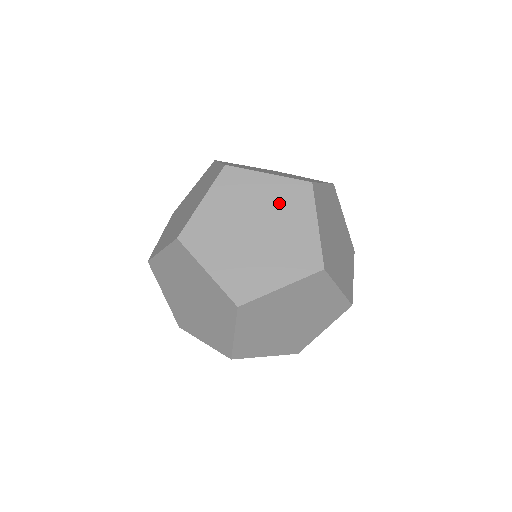
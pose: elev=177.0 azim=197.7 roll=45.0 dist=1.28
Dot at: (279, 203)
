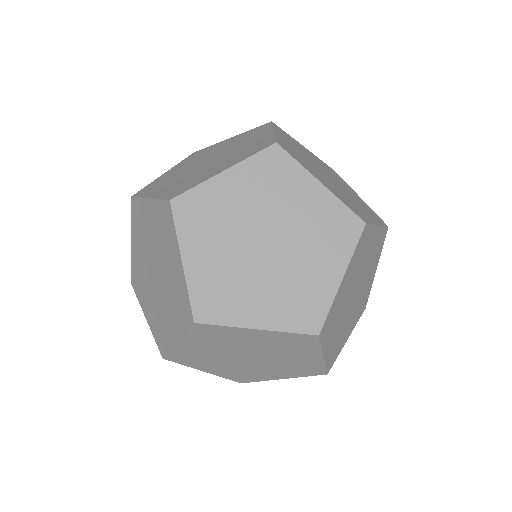
Dot at: (263, 194)
